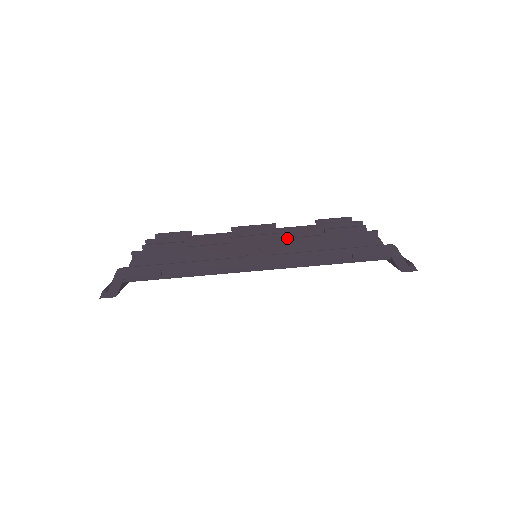
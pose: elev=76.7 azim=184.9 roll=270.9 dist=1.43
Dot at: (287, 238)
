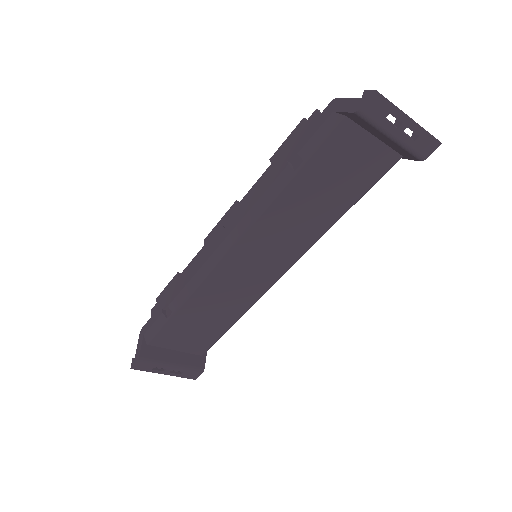
Dot at: (243, 198)
